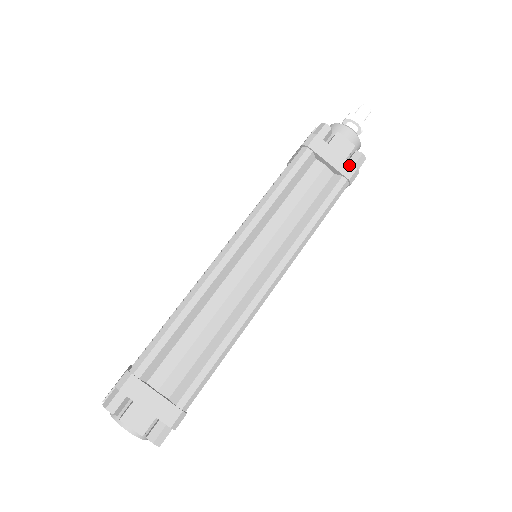
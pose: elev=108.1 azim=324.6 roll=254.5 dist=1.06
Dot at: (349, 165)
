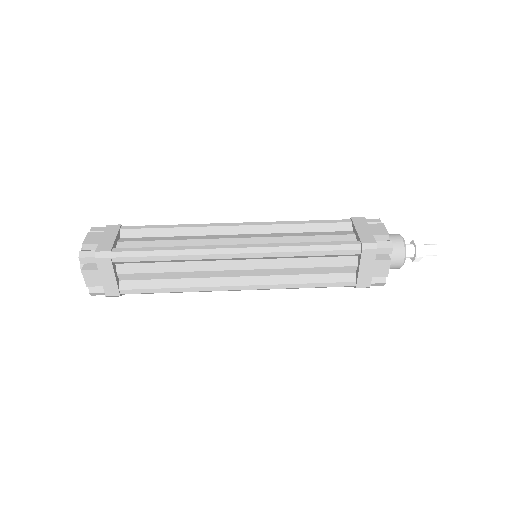
Dot at: (368, 281)
